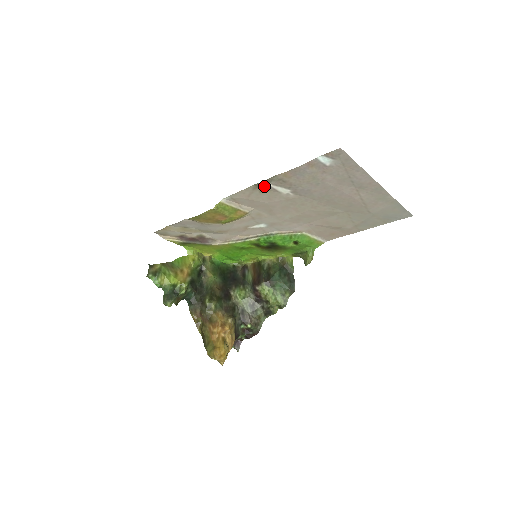
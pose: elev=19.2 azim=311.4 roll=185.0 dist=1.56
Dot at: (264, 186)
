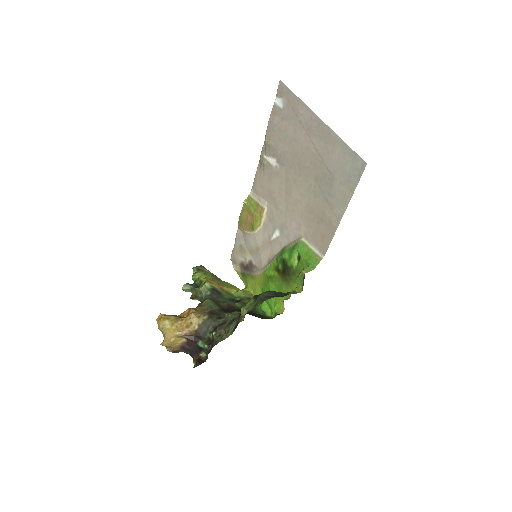
Dot at: (264, 161)
